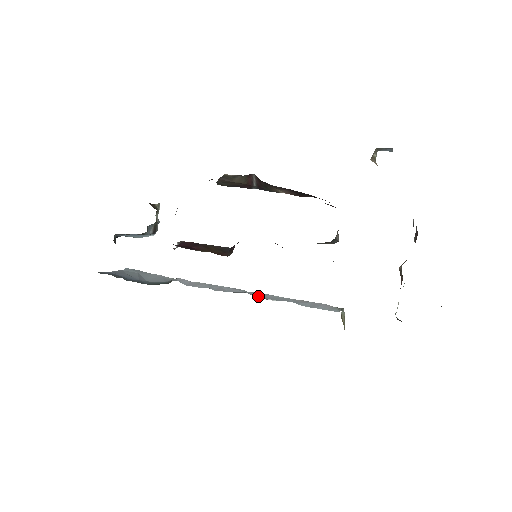
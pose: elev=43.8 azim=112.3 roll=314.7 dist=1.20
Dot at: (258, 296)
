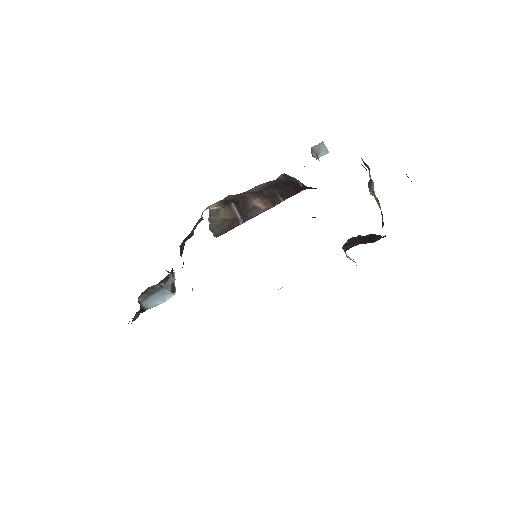
Dot at: occluded
